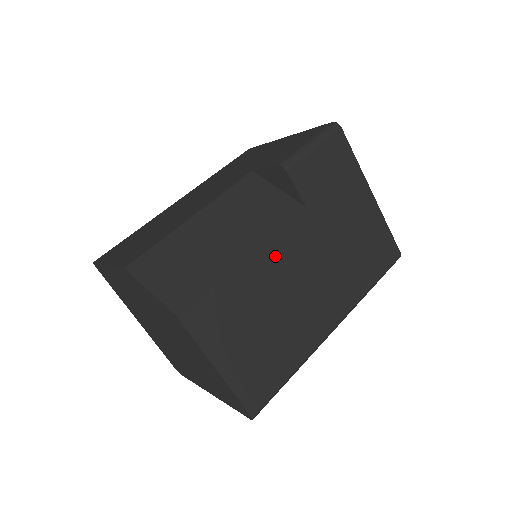
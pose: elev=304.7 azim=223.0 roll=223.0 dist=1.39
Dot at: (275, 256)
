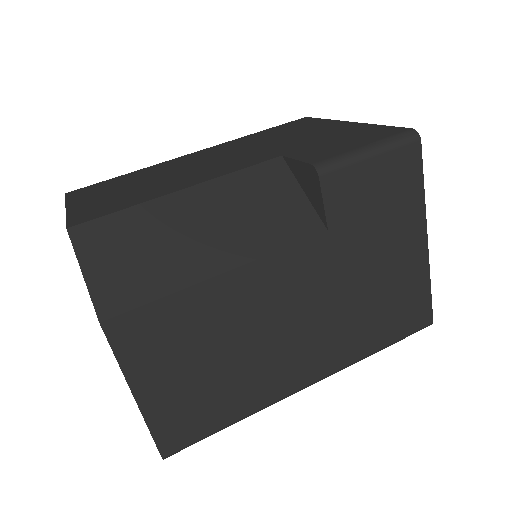
Dot at: (261, 281)
